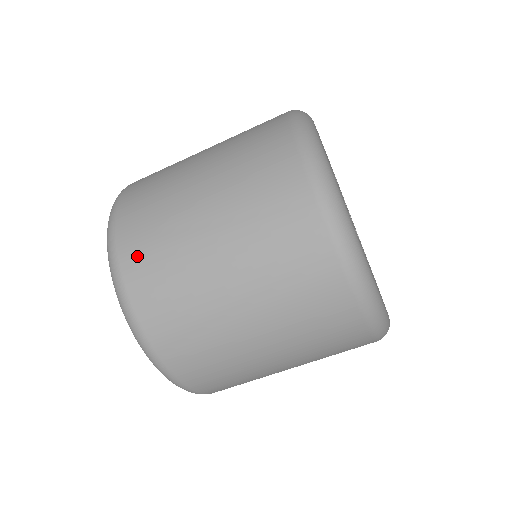
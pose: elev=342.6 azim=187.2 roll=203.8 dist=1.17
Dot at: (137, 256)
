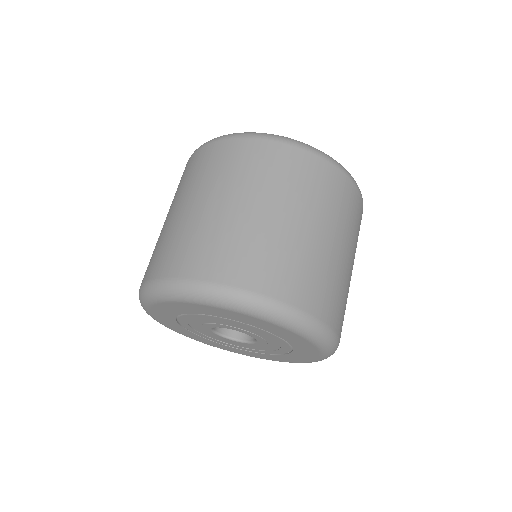
Dot at: (242, 270)
